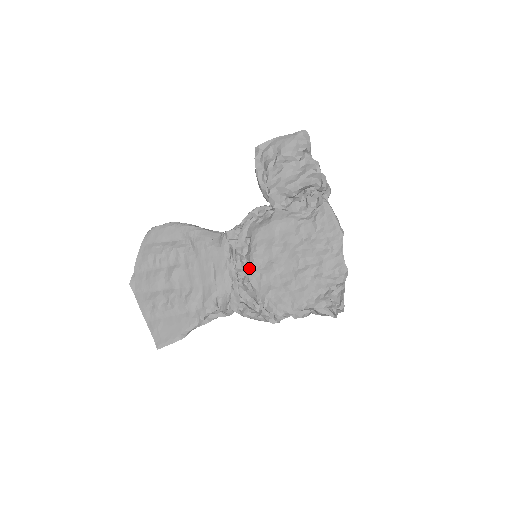
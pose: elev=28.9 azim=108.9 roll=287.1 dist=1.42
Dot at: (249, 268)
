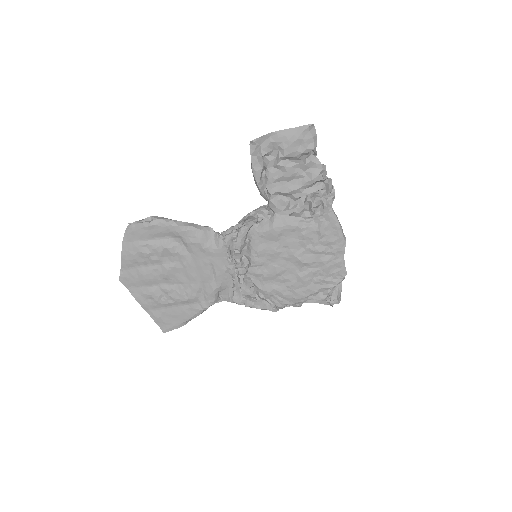
Dot at: (250, 269)
